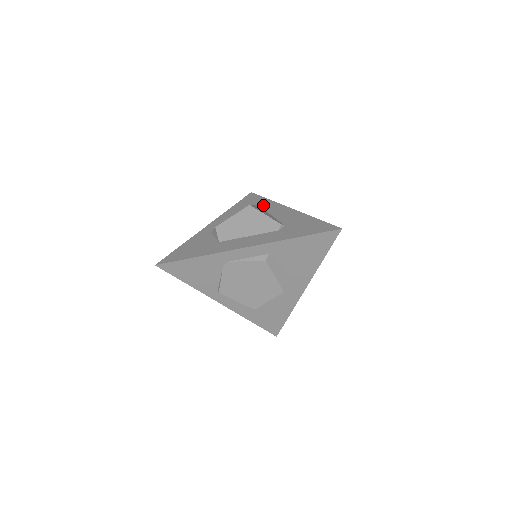
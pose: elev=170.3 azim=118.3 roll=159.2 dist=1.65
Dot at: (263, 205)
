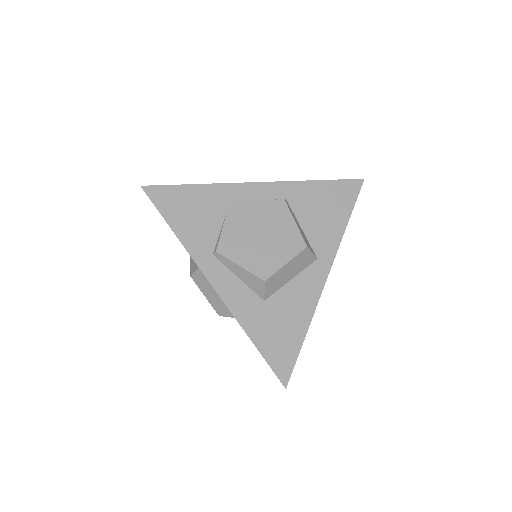
Dot at: occluded
